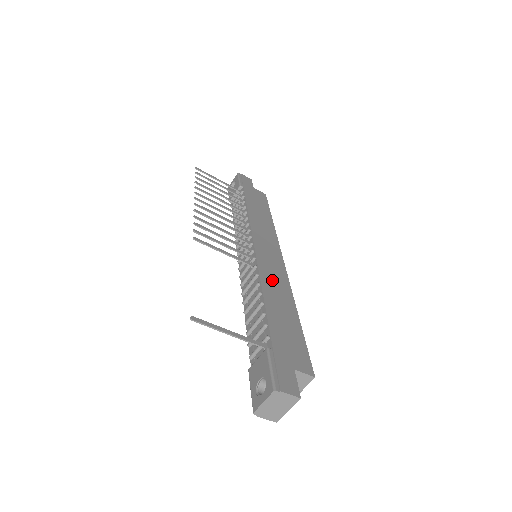
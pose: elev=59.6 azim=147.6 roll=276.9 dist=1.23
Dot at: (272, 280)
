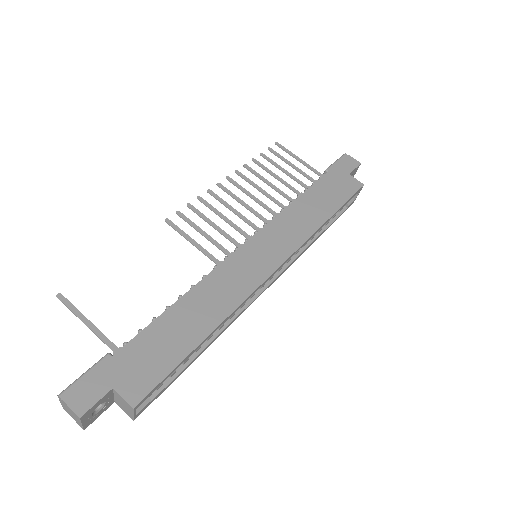
Dot at: (218, 287)
